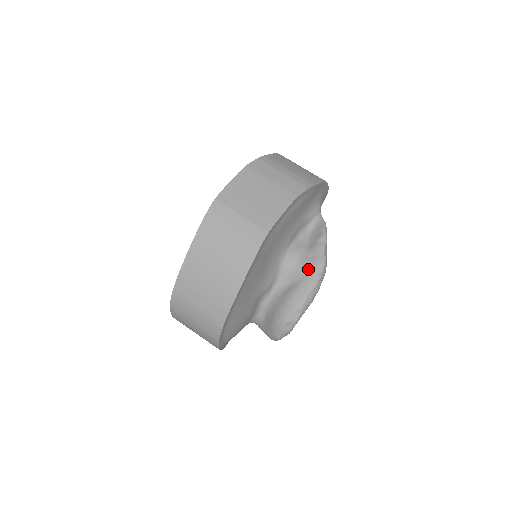
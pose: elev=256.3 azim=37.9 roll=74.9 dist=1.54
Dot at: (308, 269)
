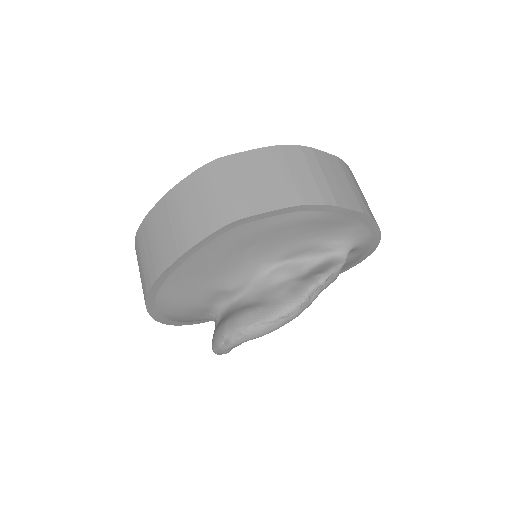
Dot at: (279, 297)
